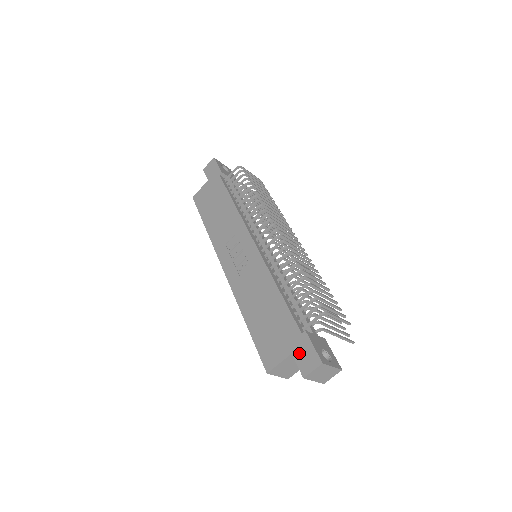
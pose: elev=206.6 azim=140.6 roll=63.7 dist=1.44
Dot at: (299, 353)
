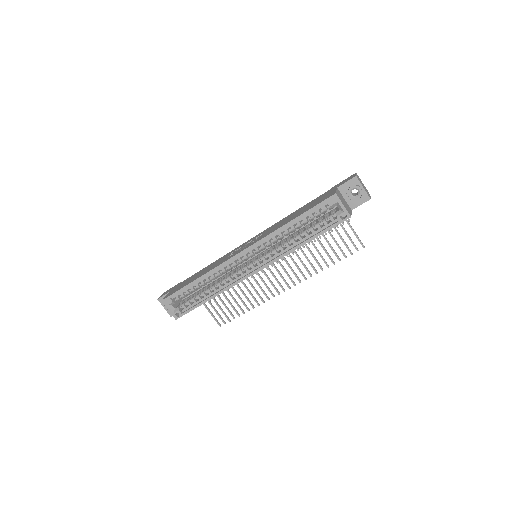
Dot at: (340, 184)
